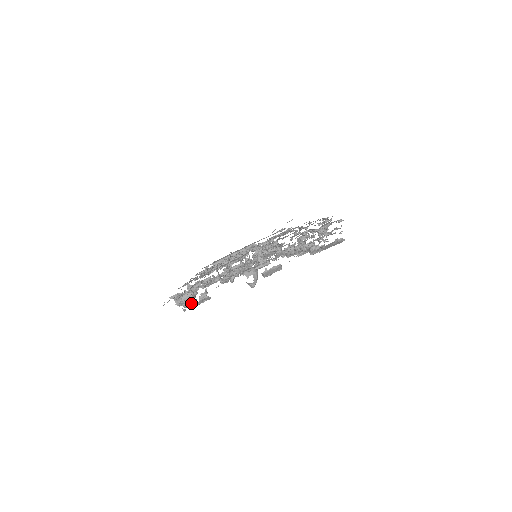
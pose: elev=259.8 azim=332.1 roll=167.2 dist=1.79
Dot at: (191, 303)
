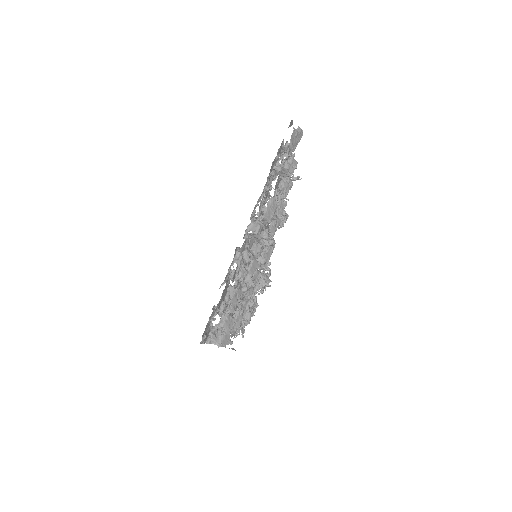
Dot at: (227, 310)
